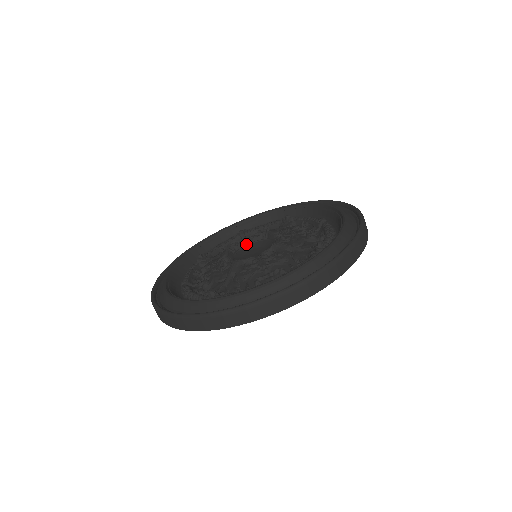
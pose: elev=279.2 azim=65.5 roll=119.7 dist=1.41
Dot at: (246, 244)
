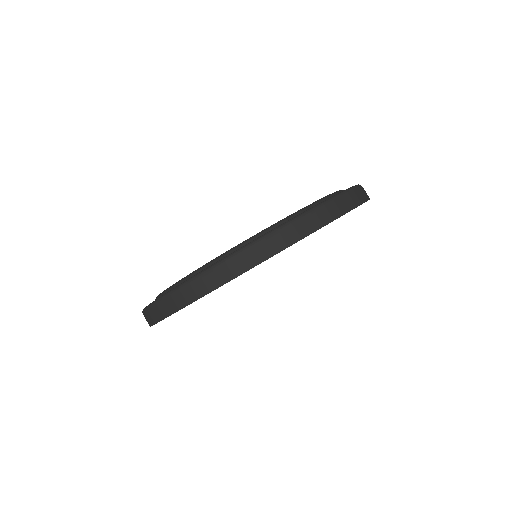
Dot at: occluded
